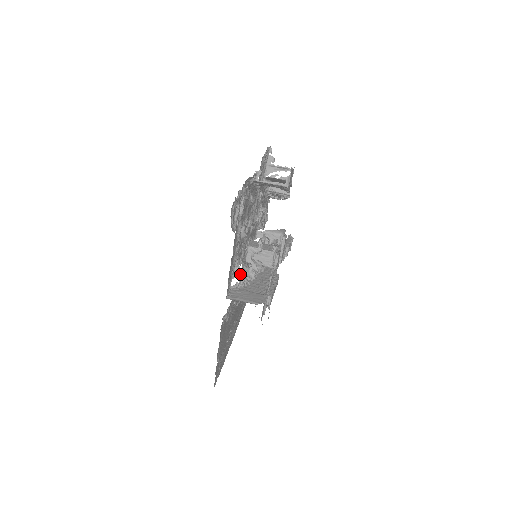
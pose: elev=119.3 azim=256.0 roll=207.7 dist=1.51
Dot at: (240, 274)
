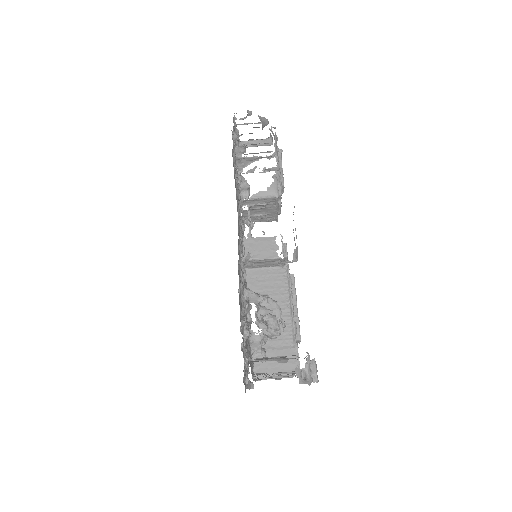
Dot at: (259, 346)
